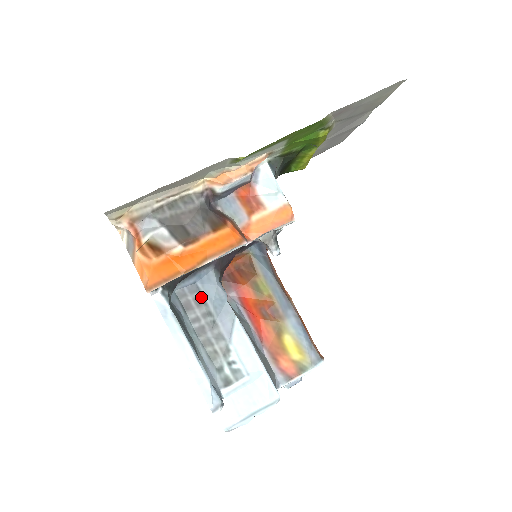
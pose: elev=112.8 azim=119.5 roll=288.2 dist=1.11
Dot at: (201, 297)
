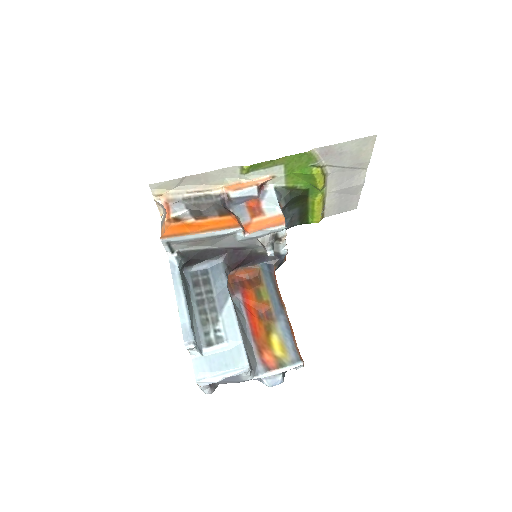
Dot at: (208, 279)
